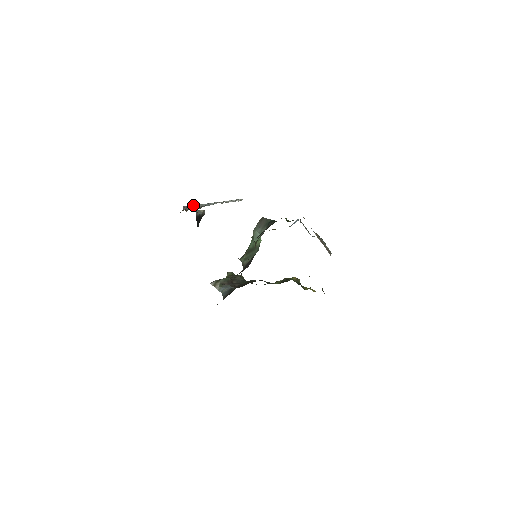
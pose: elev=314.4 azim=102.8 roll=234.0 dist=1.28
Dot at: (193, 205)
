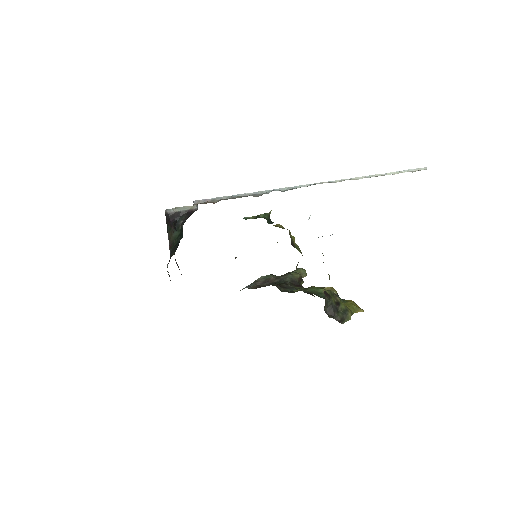
Dot at: (225, 196)
